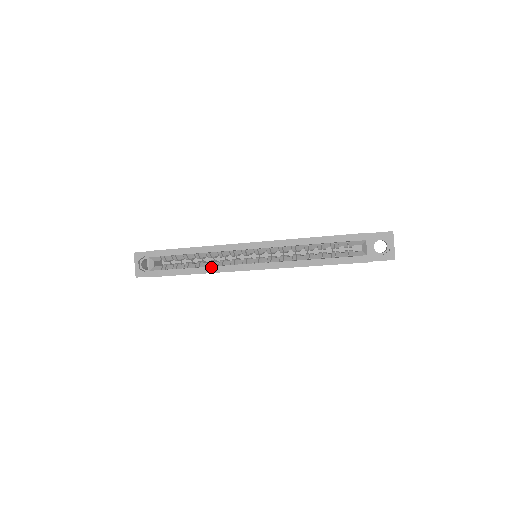
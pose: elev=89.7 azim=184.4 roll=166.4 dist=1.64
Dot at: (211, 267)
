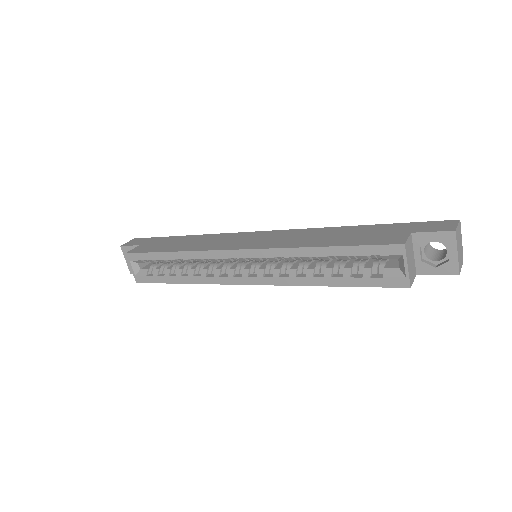
Dot at: (198, 277)
